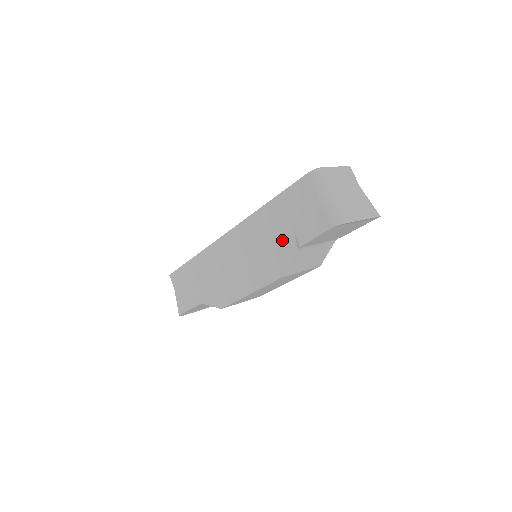
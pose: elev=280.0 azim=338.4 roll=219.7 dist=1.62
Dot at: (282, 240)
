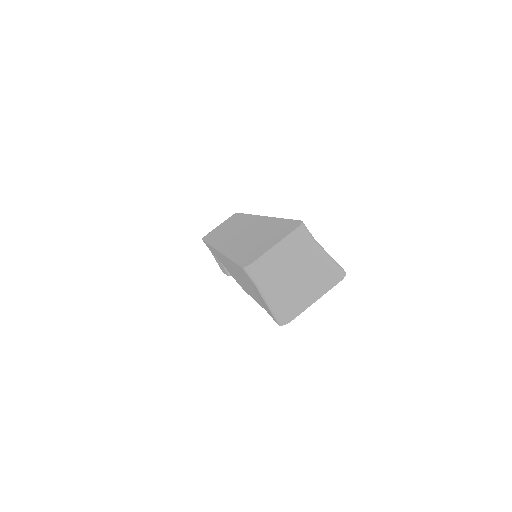
Dot at: (254, 292)
